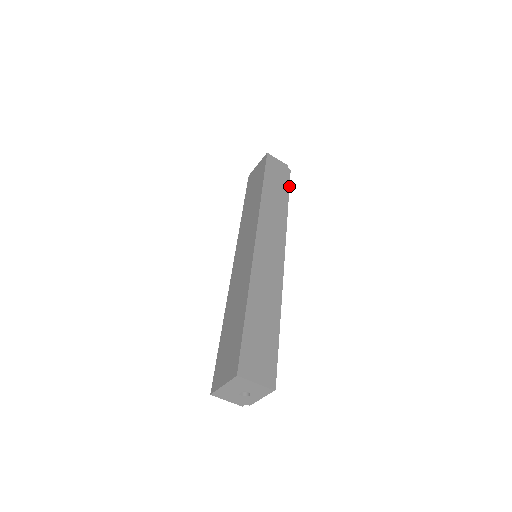
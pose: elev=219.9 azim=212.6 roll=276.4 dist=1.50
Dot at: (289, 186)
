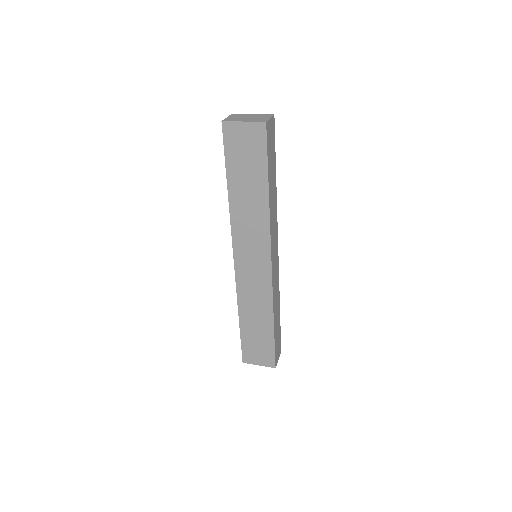
Dot at: occluded
